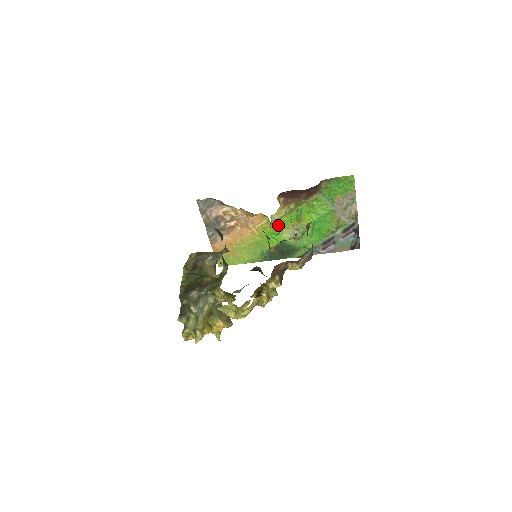
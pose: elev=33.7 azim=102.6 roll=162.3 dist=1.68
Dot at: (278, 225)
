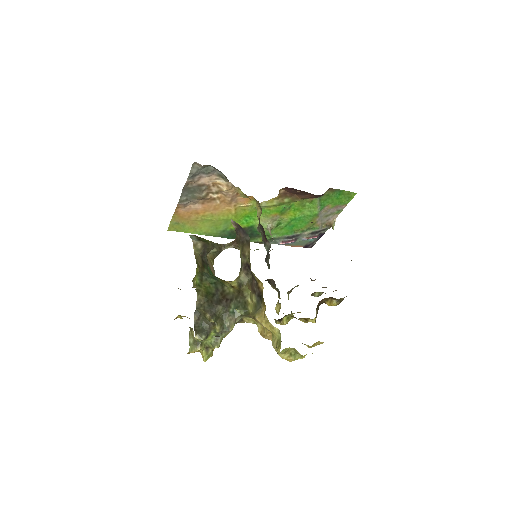
Dot at: occluded
